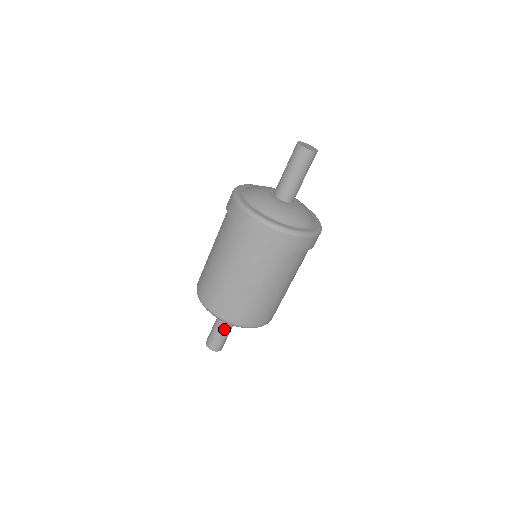
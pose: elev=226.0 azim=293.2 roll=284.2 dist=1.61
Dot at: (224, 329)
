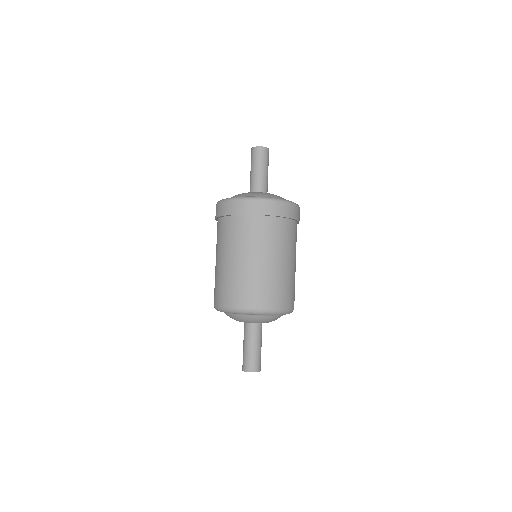
Dot at: (252, 341)
